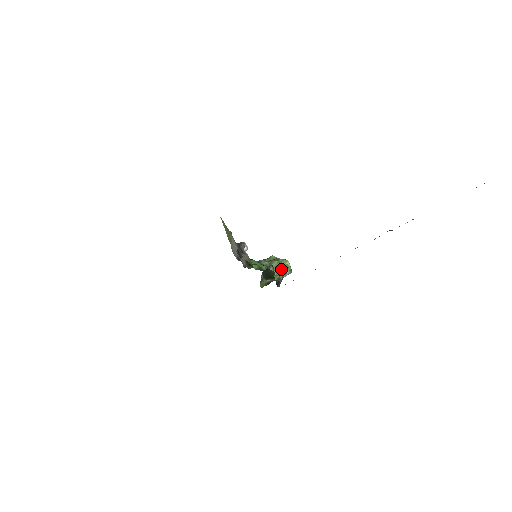
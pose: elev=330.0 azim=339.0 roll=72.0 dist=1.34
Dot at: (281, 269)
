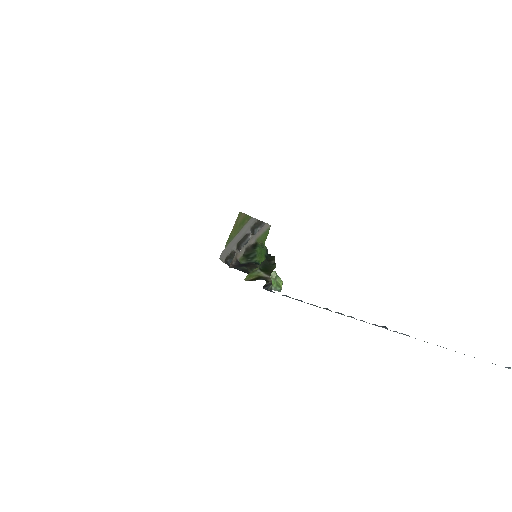
Dot at: (274, 280)
